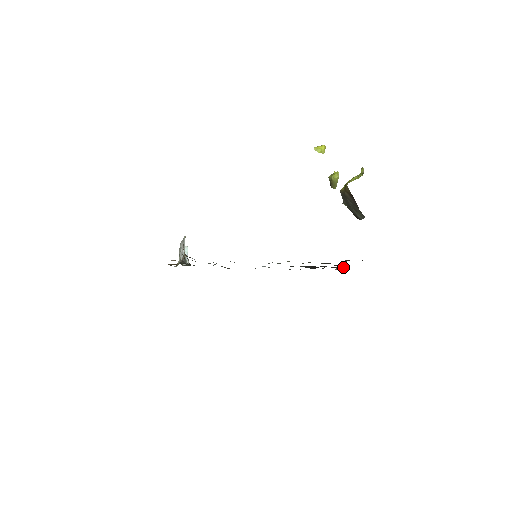
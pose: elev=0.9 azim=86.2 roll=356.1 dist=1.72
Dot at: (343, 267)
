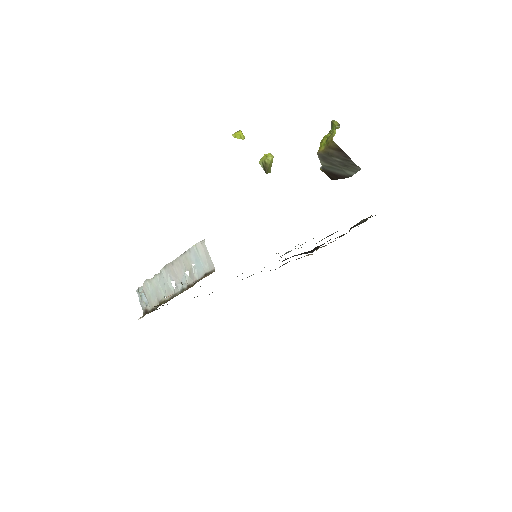
Dot at: occluded
